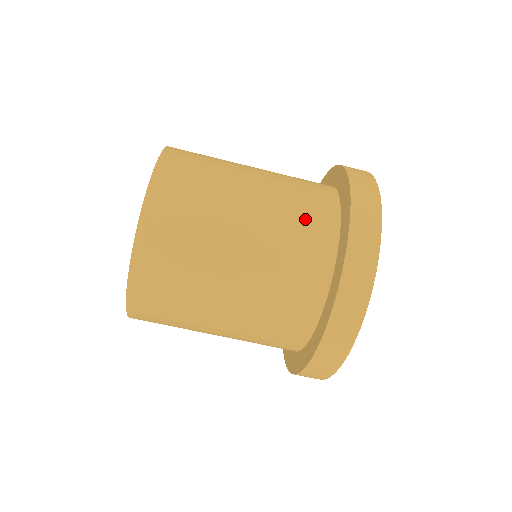
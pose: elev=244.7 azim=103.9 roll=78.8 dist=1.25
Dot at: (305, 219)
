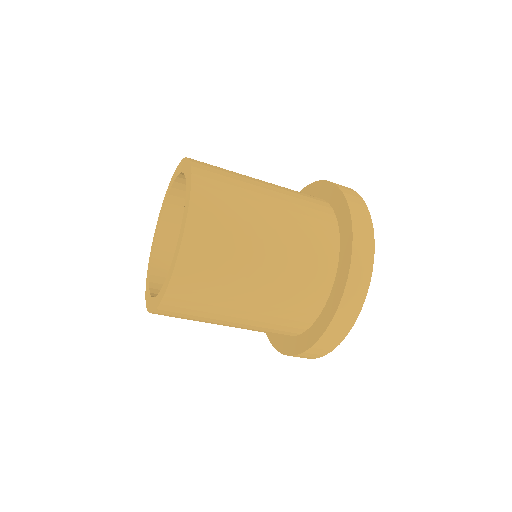
Dot at: (312, 257)
